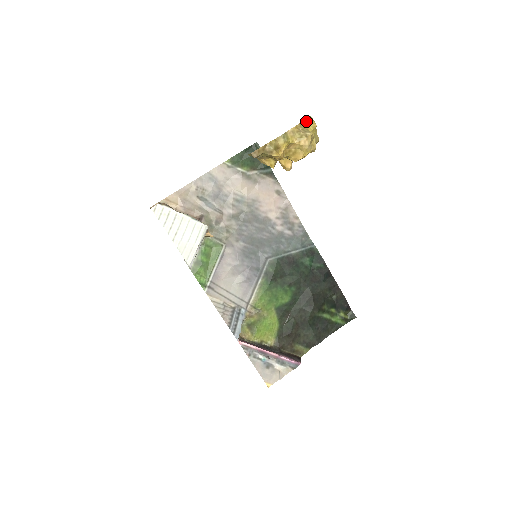
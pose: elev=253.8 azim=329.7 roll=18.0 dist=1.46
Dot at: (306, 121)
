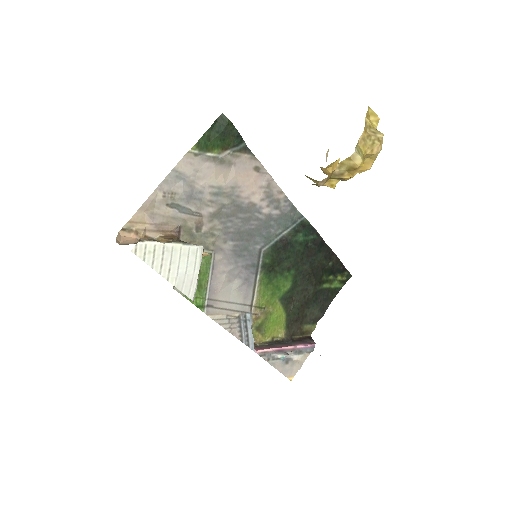
Dot at: (367, 115)
